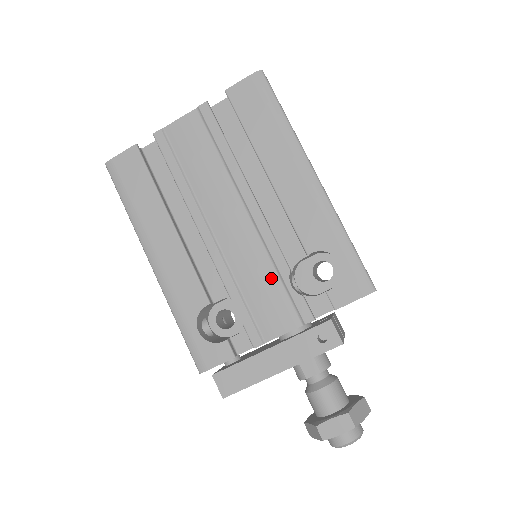
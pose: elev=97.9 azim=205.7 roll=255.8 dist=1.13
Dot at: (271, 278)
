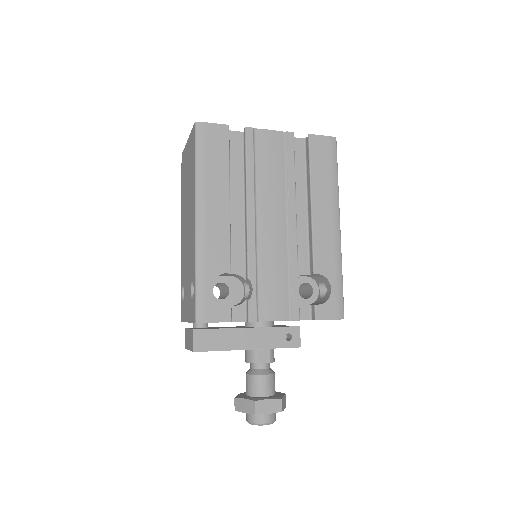
Dot at: (283, 277)
